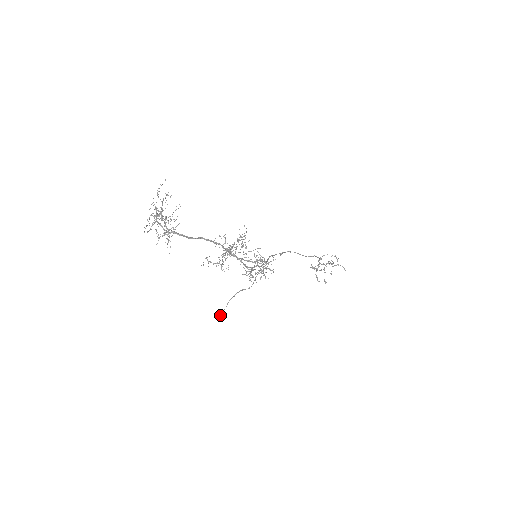
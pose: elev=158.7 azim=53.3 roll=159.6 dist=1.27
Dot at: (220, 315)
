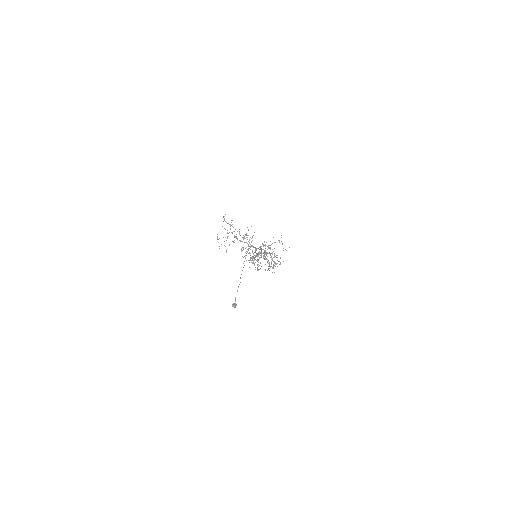
Dot at: (235, 306)
